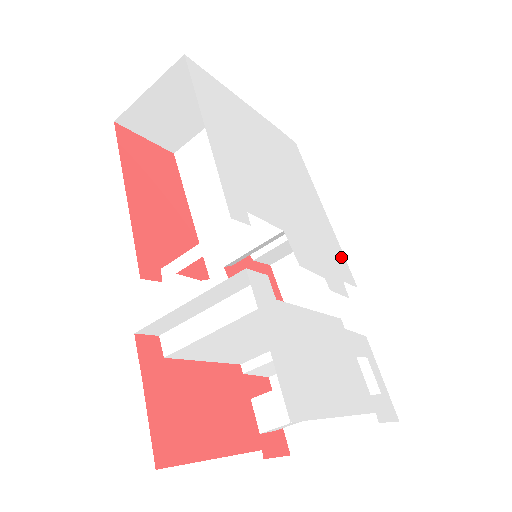
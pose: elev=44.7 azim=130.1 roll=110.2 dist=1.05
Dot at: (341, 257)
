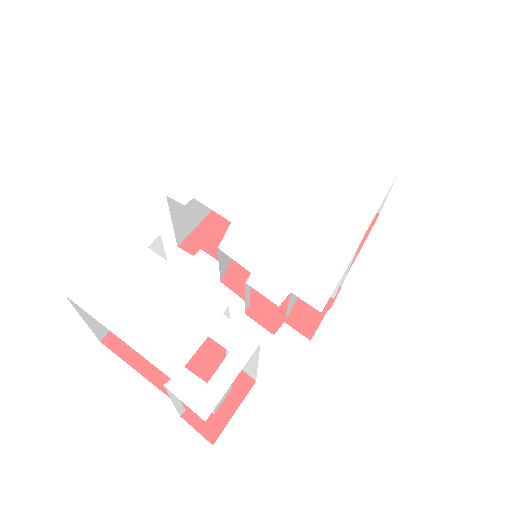
Dot at: (328, 279)
